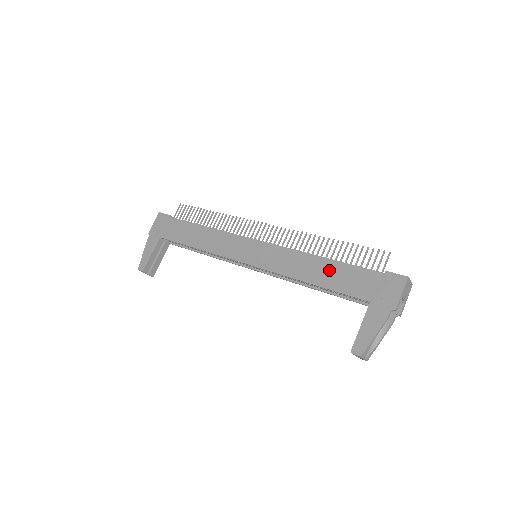
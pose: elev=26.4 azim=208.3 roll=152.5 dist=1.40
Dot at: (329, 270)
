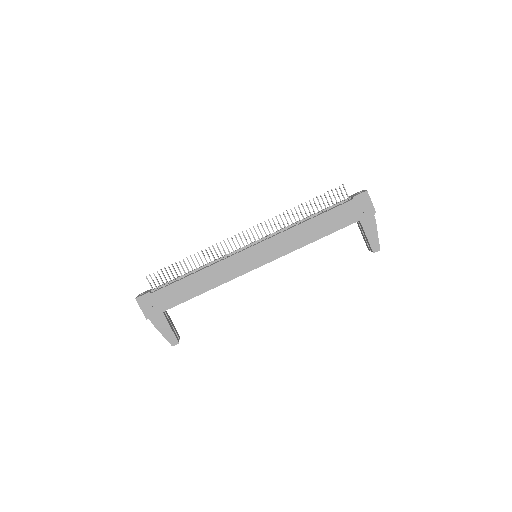
Dot at: (320, 224)
